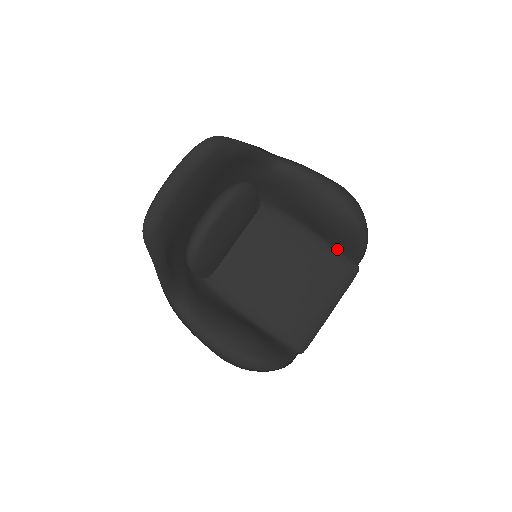
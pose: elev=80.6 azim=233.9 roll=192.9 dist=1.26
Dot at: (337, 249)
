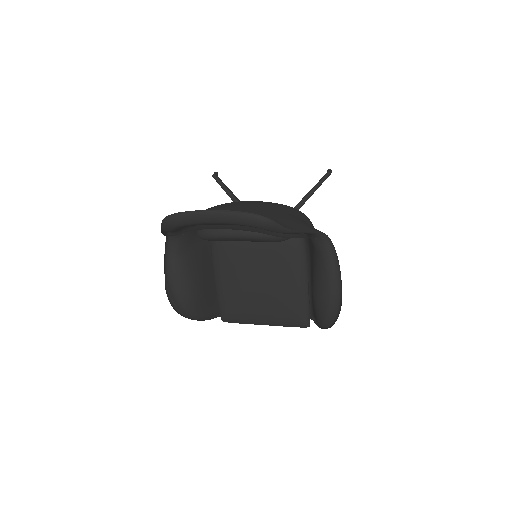
Dot at: (309, 306)
